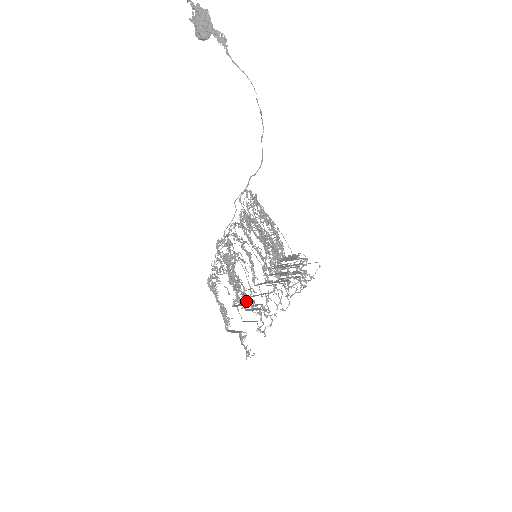
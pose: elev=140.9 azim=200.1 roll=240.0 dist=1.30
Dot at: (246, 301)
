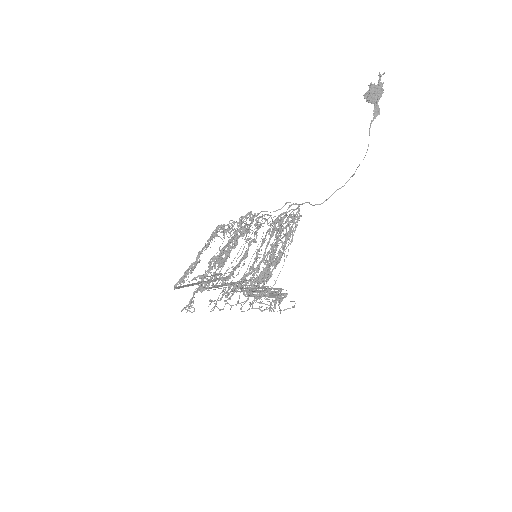
Dot at: occluded
